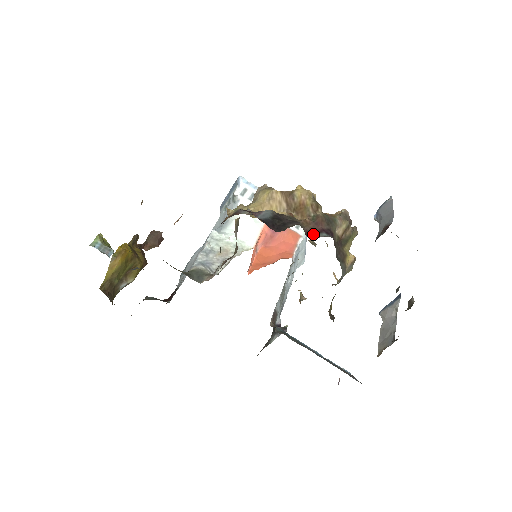
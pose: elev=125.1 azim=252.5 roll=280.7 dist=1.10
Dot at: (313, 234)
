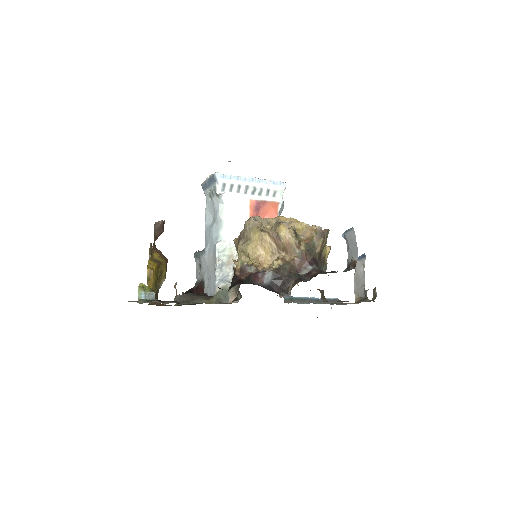
Dot at: (302, 270)
